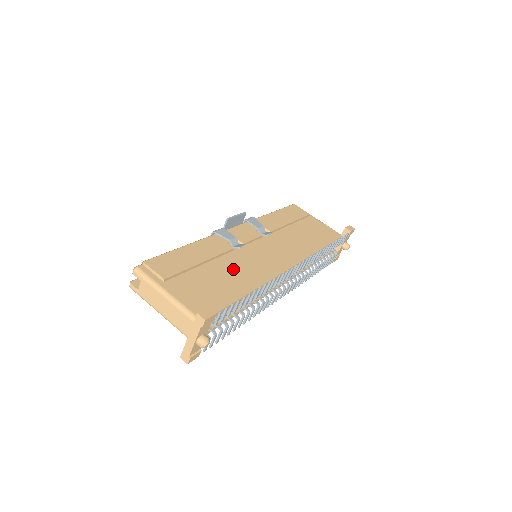
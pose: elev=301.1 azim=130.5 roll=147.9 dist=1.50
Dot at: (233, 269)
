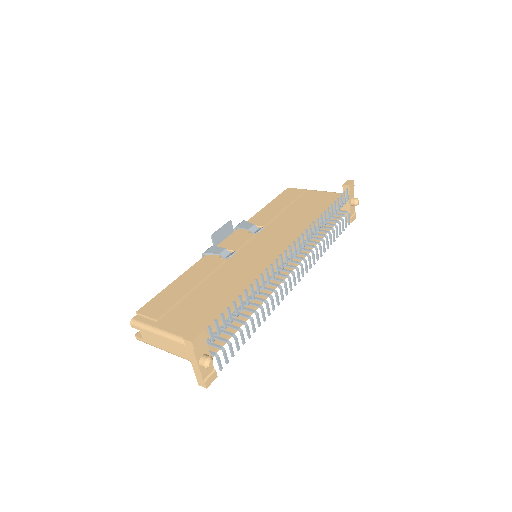
Dot at: (227, 280)
